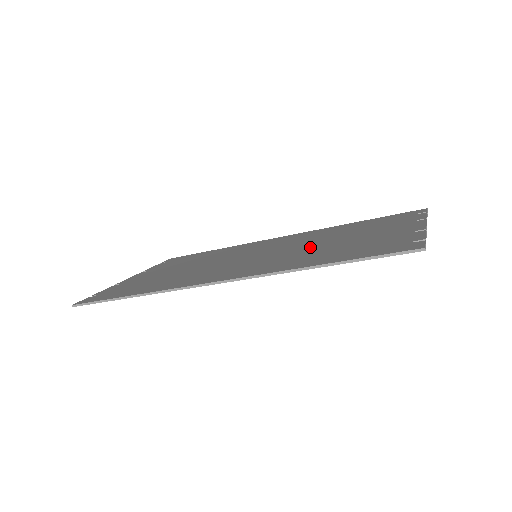
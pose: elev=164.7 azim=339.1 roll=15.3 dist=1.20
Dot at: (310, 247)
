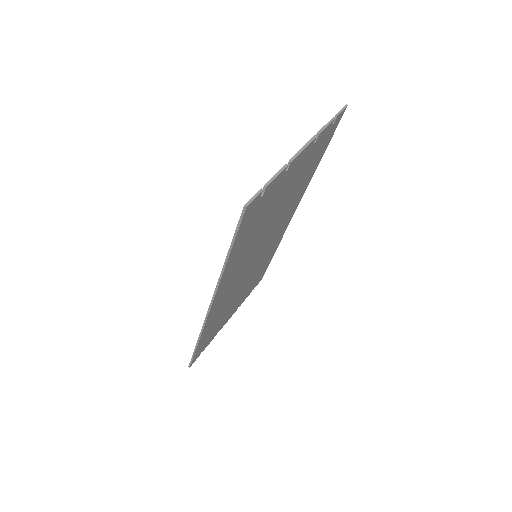
Dot at: occluded
